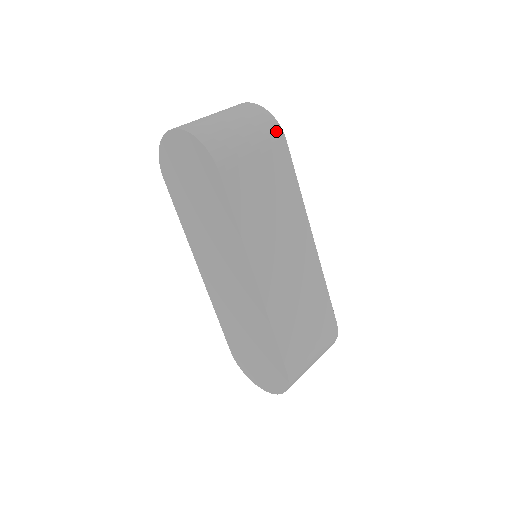
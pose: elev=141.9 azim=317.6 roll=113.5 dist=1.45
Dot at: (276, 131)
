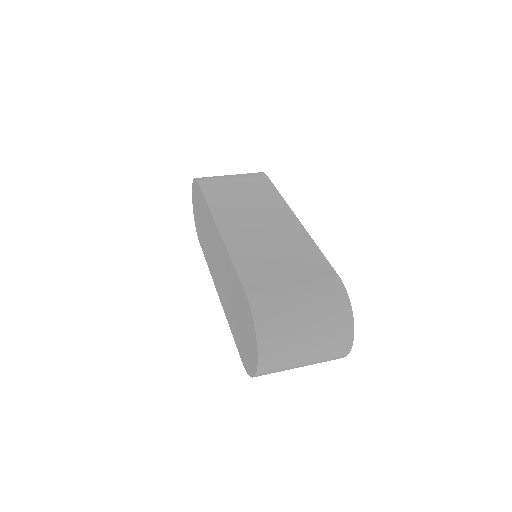
Dot at: (258, 173)
